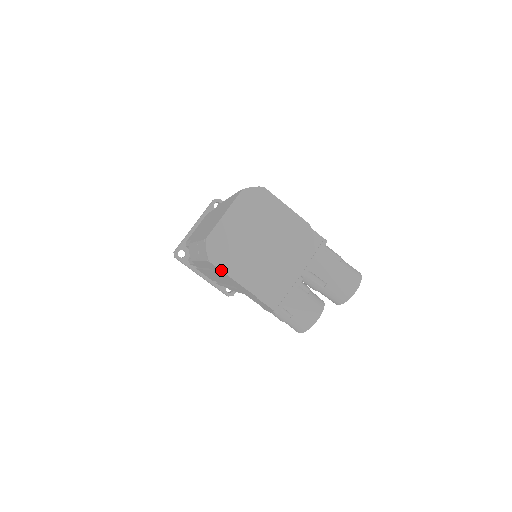
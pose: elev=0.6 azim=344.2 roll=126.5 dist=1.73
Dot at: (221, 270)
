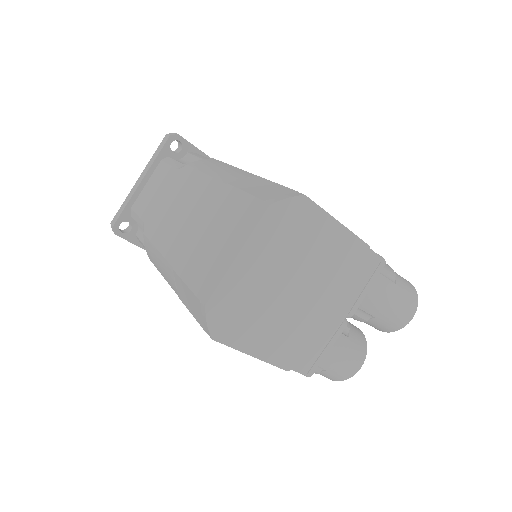
Dot at: (232, 347)
